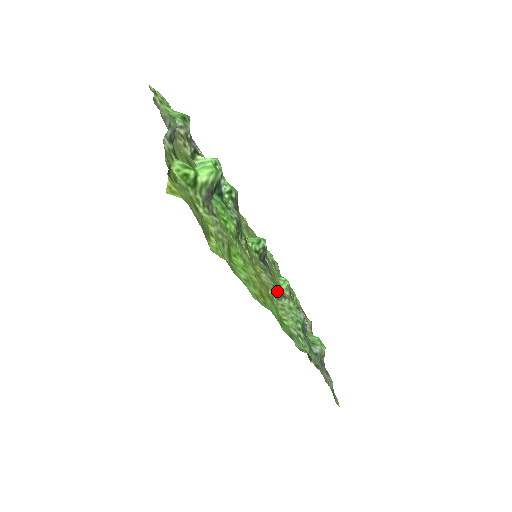
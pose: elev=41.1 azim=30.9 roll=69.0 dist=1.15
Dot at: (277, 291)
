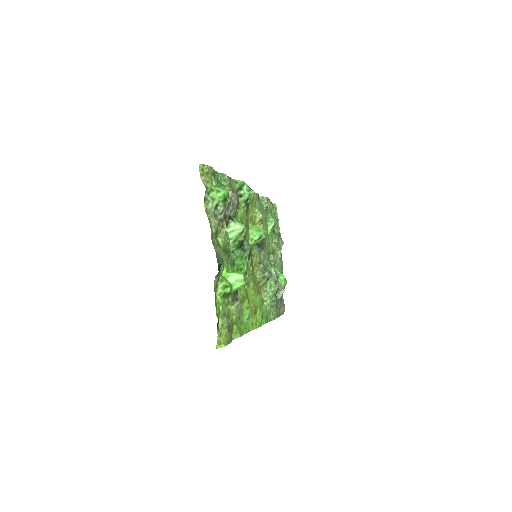
Dot at: (265, 279)
